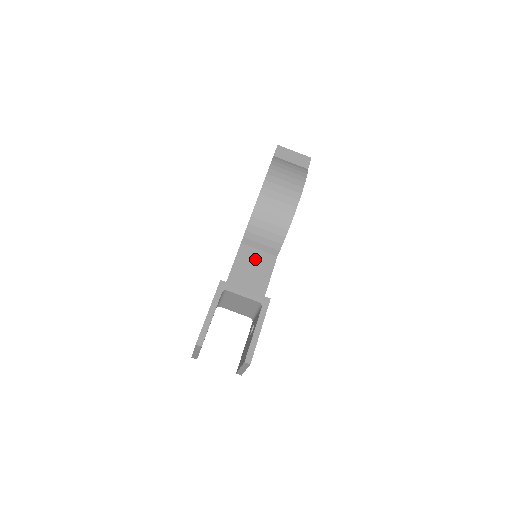
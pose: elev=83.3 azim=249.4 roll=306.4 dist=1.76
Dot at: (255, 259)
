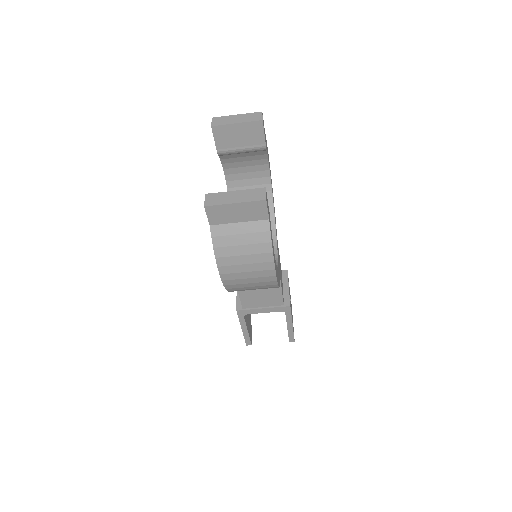
Dot at: occluded
